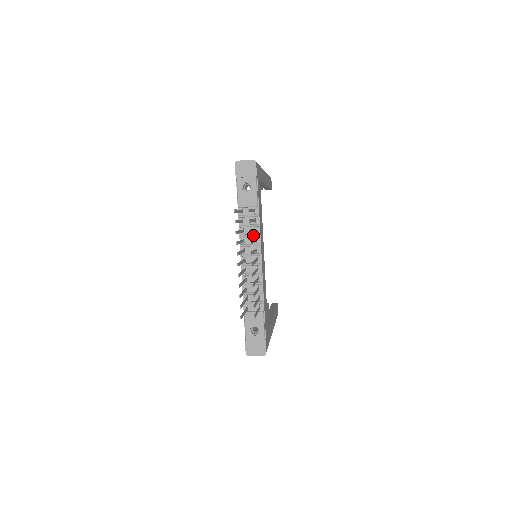
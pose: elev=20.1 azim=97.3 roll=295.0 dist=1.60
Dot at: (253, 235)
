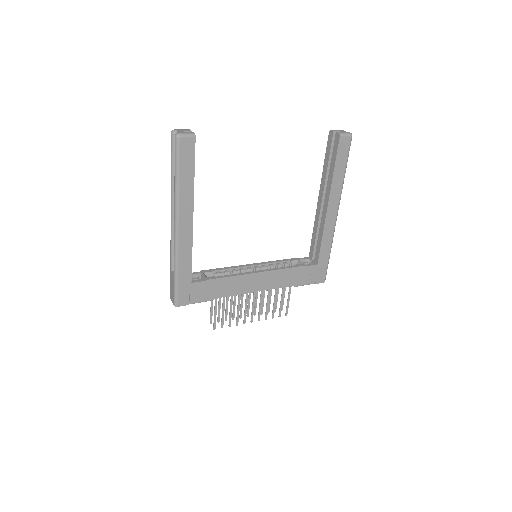
Dot at: occluded
